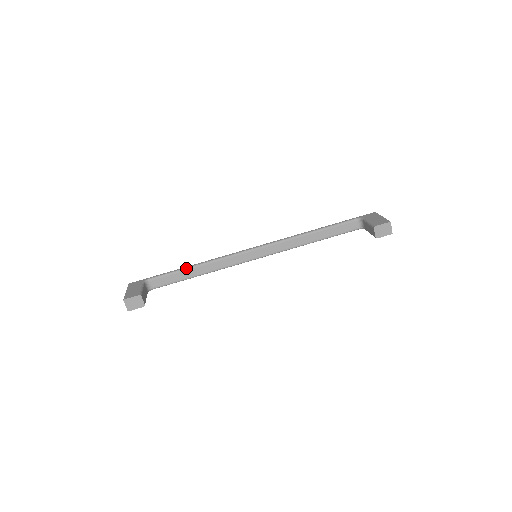
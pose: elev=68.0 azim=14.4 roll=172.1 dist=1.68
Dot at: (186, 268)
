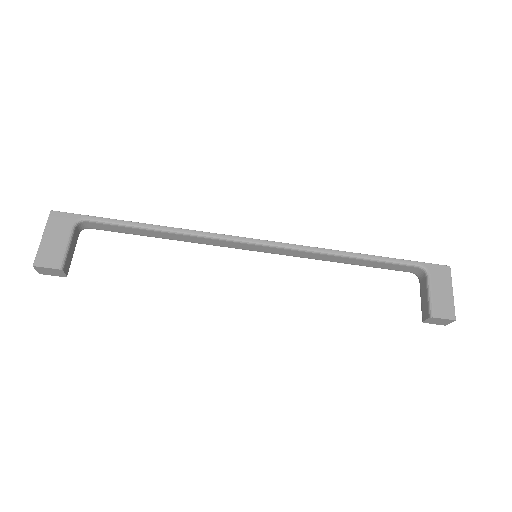
Dot at: (147, 228)
